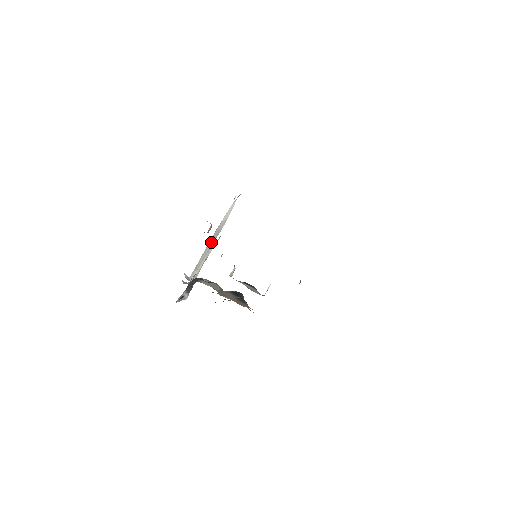
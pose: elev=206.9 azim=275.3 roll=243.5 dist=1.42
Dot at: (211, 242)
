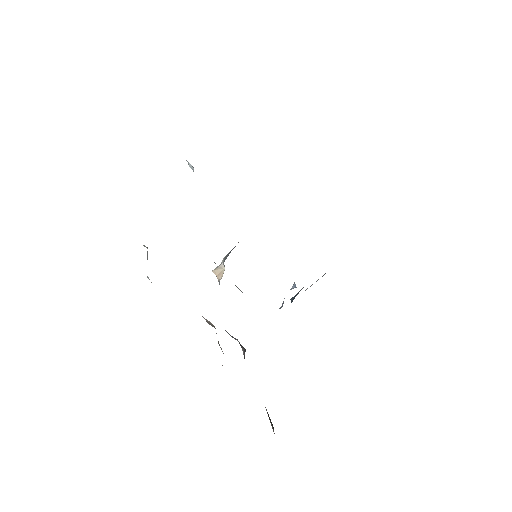
Dot at: occluded
